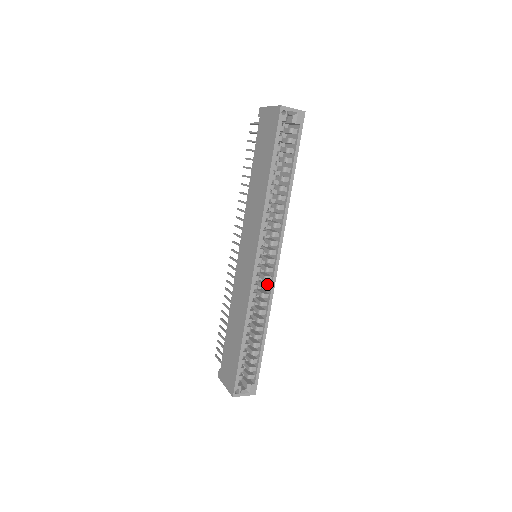
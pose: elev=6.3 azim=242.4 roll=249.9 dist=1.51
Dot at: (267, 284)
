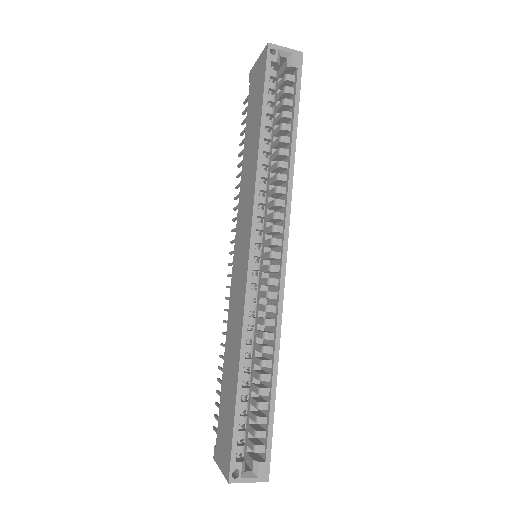
Dot at: occluded
